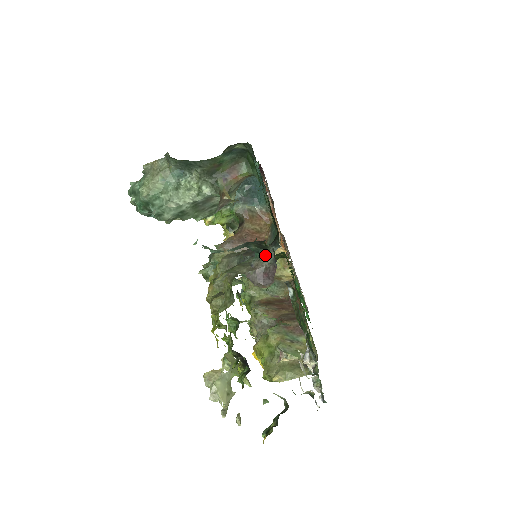
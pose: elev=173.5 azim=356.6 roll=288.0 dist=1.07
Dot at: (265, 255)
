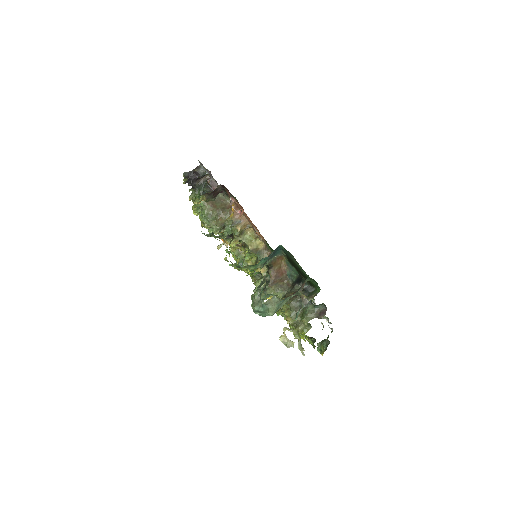
Dot at: (320, 306)
